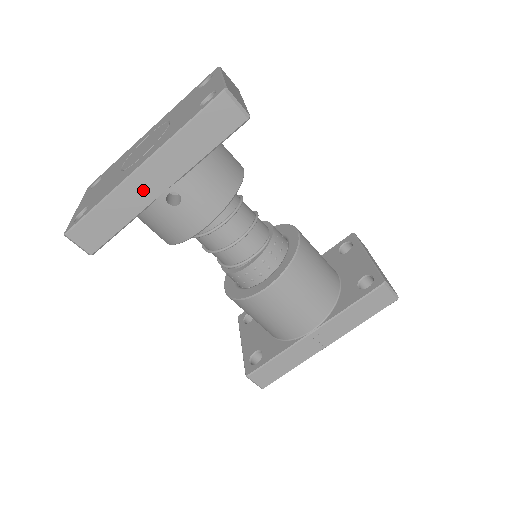
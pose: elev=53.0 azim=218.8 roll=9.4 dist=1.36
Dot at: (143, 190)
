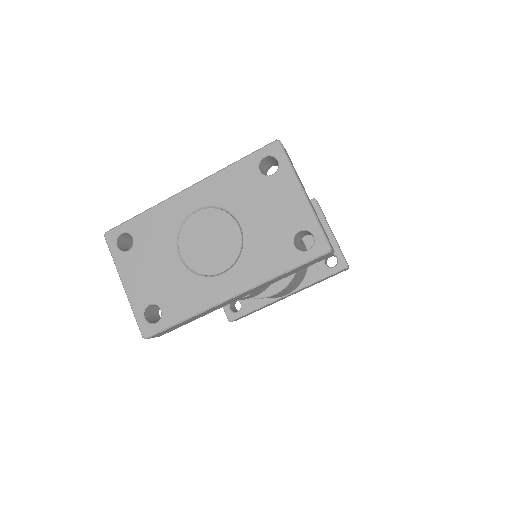
Dot at: (227, 303)
